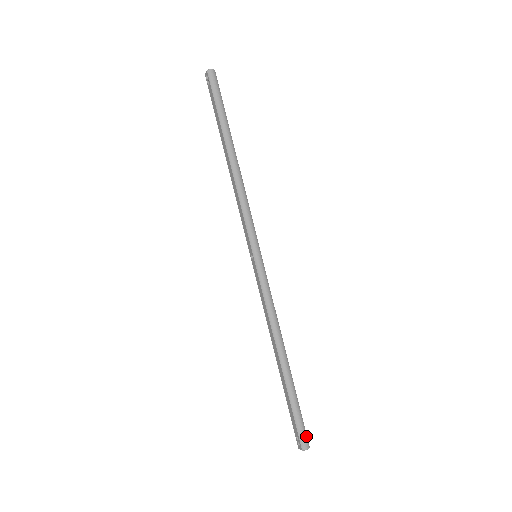
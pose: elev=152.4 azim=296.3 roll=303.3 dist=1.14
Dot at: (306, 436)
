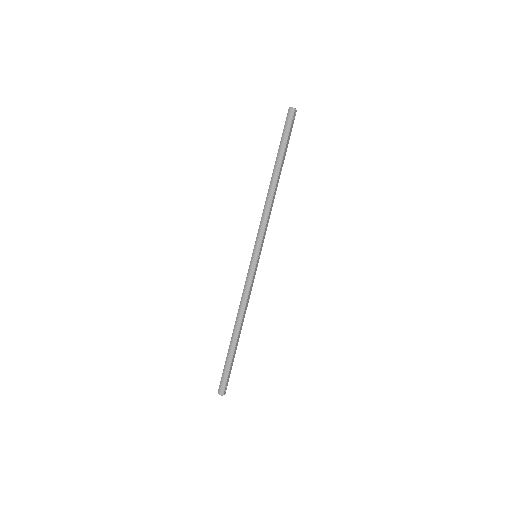
Dot at: (224, 387)
